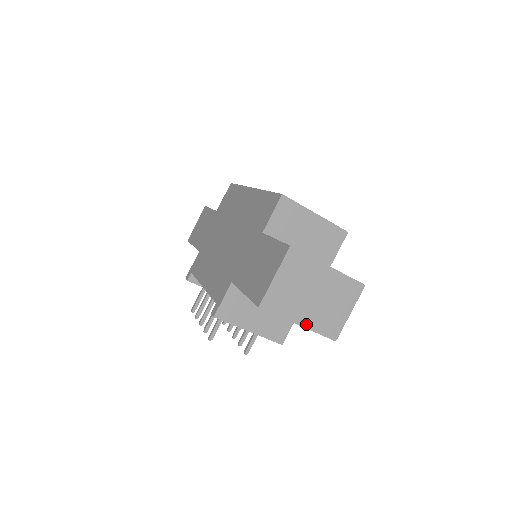
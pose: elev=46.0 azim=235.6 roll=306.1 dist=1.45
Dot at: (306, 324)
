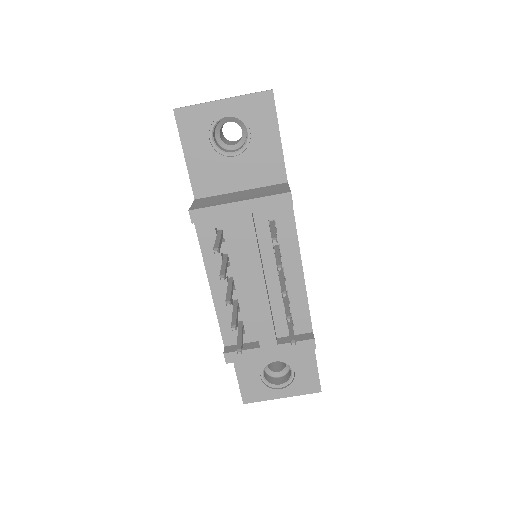
Dot at: (230, 98)
